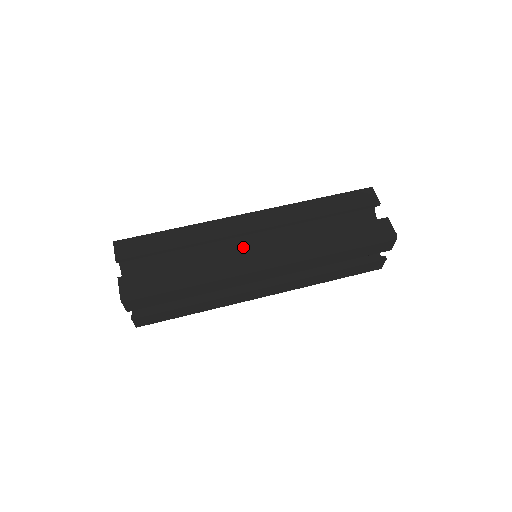
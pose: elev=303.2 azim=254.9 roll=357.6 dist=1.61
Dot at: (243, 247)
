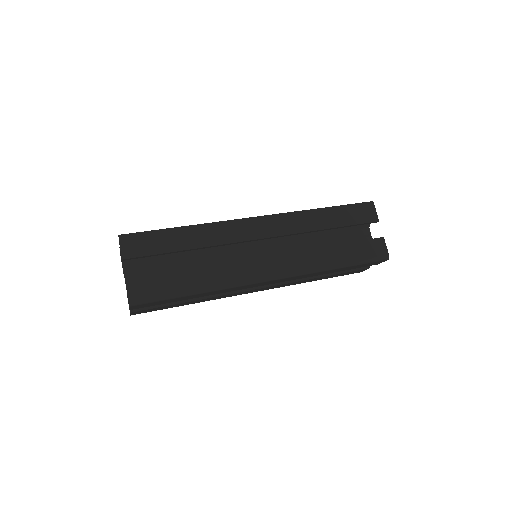
Dot at: occluded
